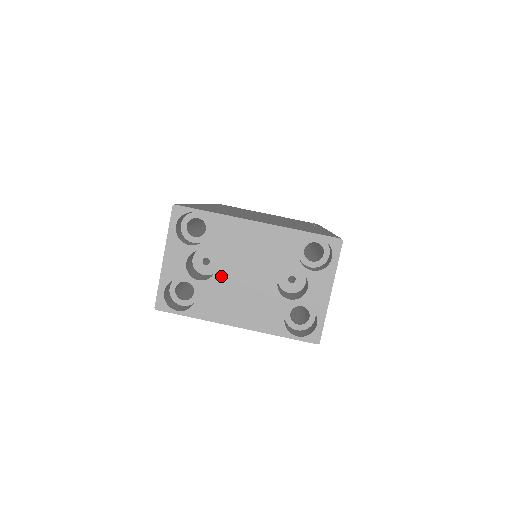
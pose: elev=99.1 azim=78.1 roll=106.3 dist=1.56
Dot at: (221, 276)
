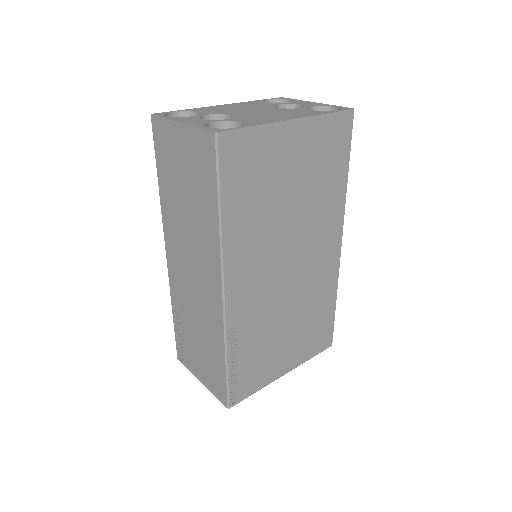
Dot at: (239, 115)
